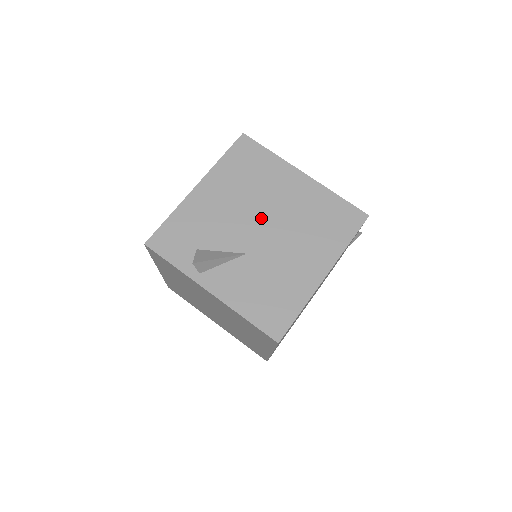
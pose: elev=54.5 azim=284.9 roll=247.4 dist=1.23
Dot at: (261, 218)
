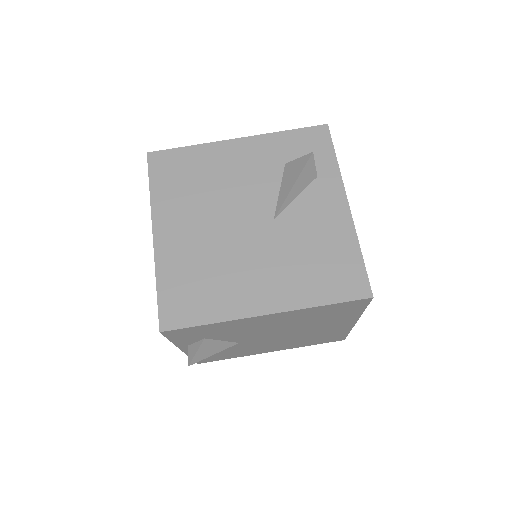
Dot at: (281, 334)
